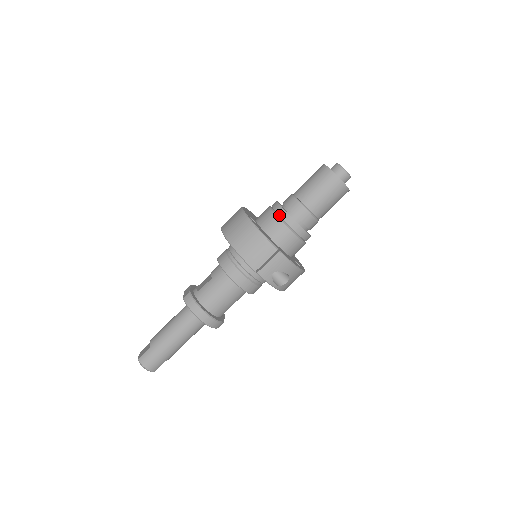
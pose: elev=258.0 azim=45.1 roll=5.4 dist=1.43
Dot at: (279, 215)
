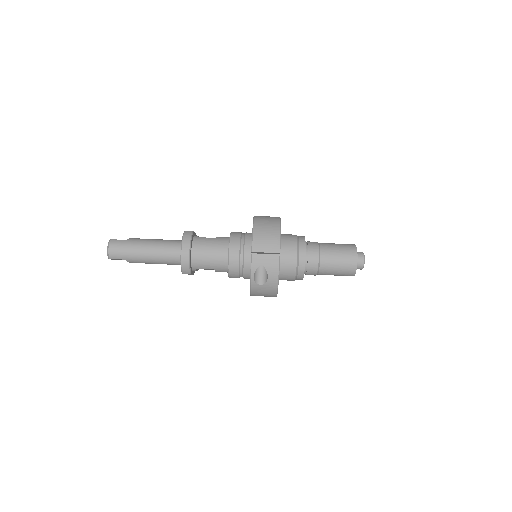
Dot at: (299, 241)
